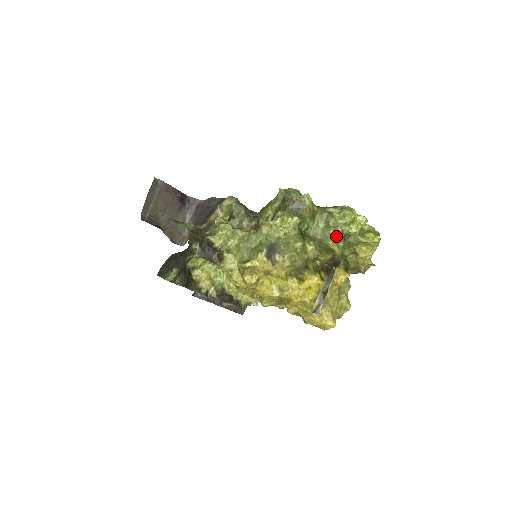
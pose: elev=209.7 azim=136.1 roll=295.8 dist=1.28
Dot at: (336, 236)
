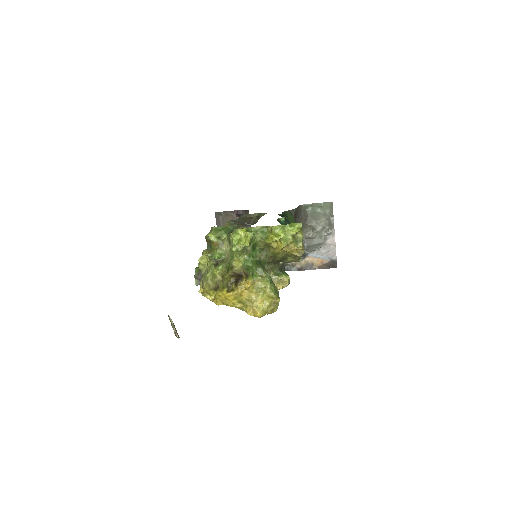
Dot at: (235, 255)
